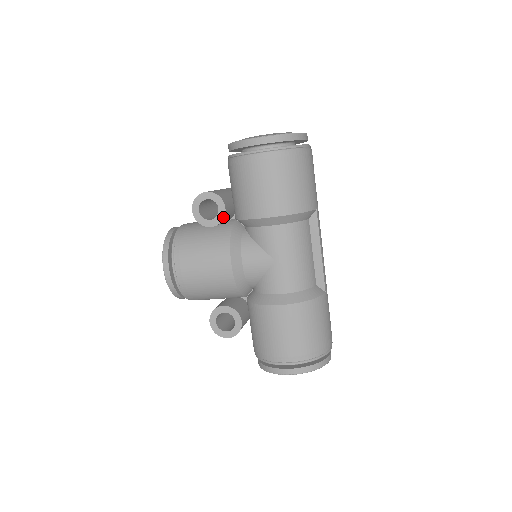
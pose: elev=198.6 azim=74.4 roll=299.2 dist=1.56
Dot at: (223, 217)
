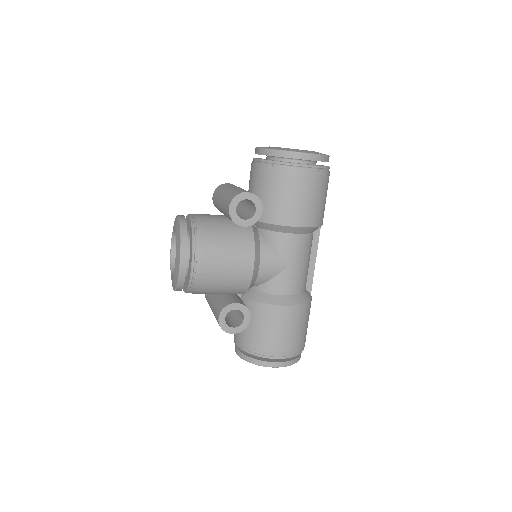
Dot at: (258, 219)
